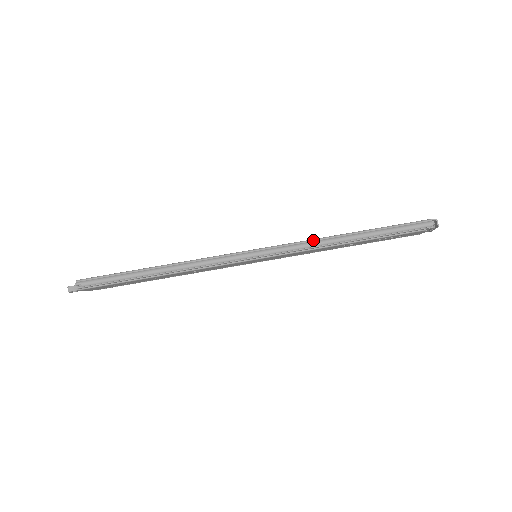
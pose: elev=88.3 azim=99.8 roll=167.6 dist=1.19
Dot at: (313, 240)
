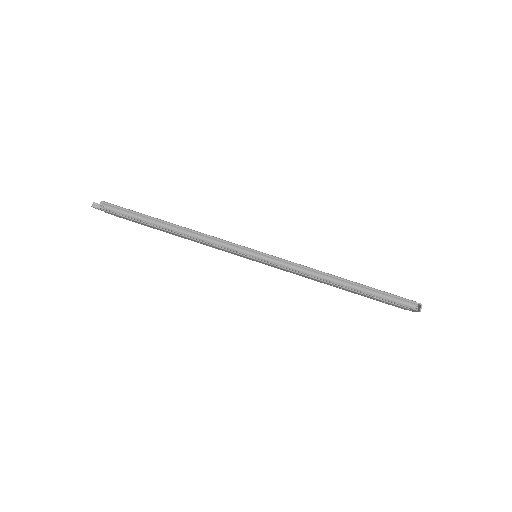
Dot at: (308, 268)
